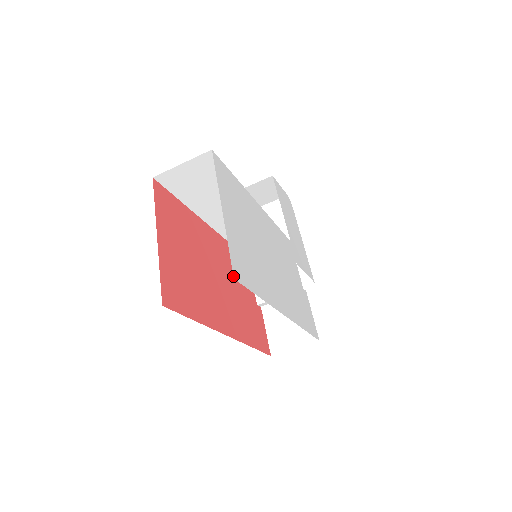
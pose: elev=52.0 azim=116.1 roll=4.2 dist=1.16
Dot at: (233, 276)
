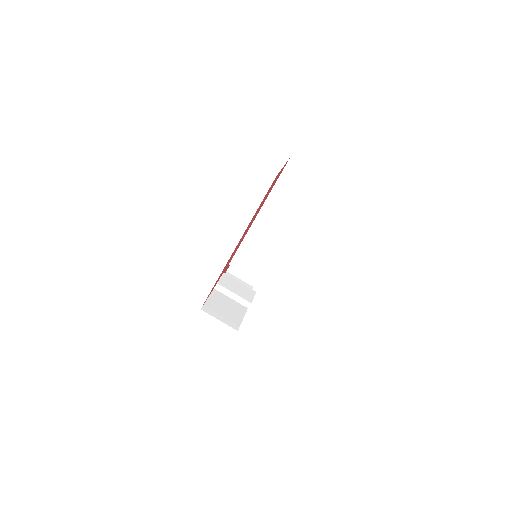
Dot at: occluded
